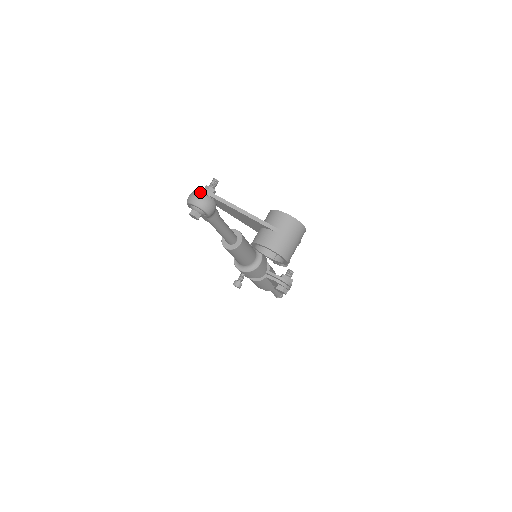
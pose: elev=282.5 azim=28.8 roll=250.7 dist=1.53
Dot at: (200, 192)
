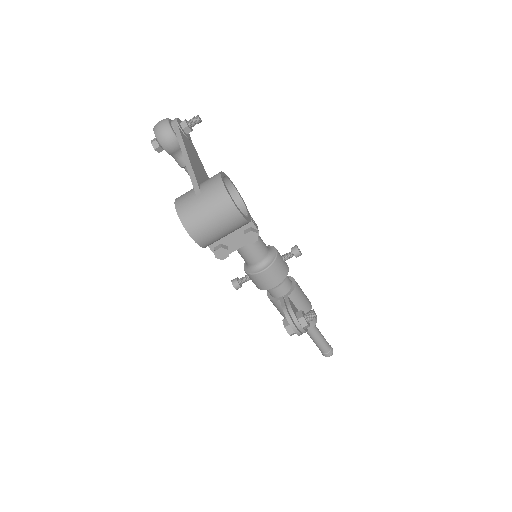
Dot at: (167, 119)
